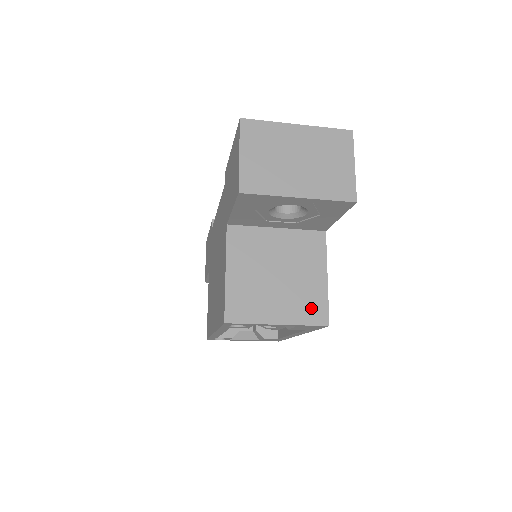
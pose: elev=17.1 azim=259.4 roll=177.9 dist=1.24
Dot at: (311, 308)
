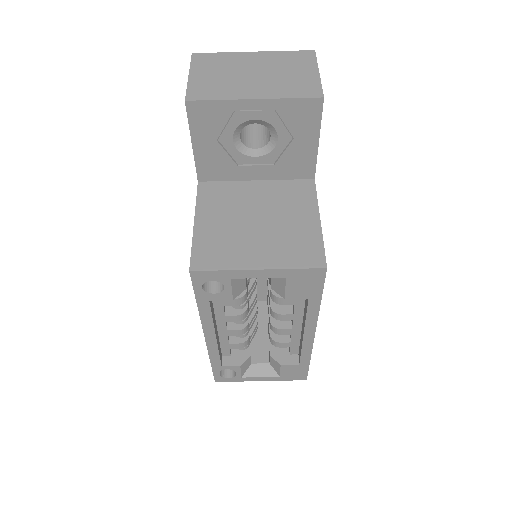
Dot at: (301, 251)
